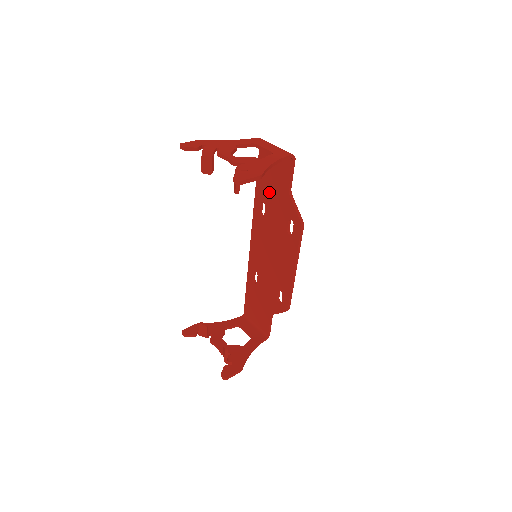
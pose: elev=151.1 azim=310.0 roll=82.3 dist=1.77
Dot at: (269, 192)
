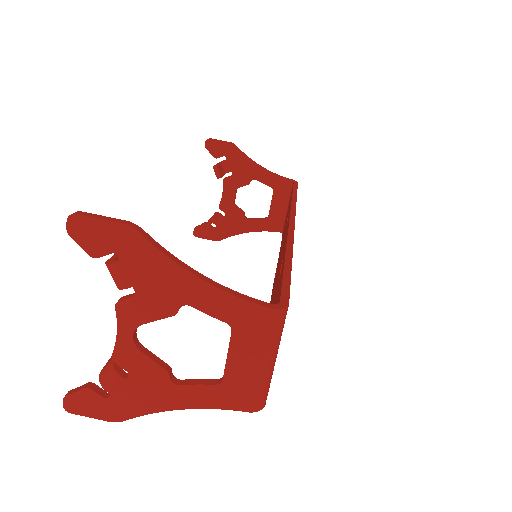
Dot at: (275, 300)
